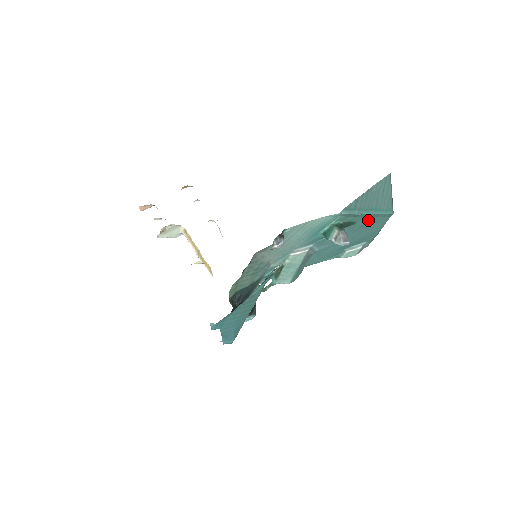
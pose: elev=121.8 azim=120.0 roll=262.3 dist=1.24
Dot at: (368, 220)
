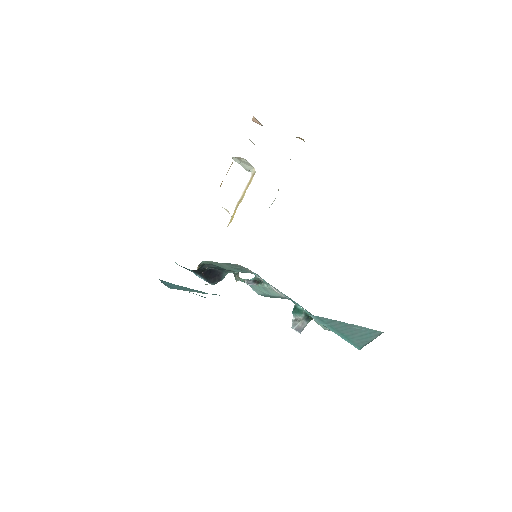
Dot at: occluded
